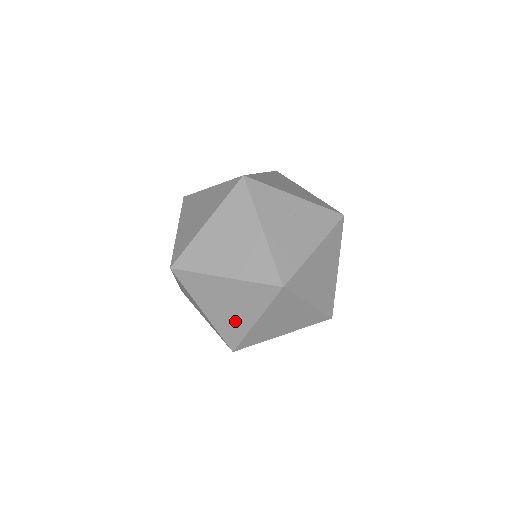
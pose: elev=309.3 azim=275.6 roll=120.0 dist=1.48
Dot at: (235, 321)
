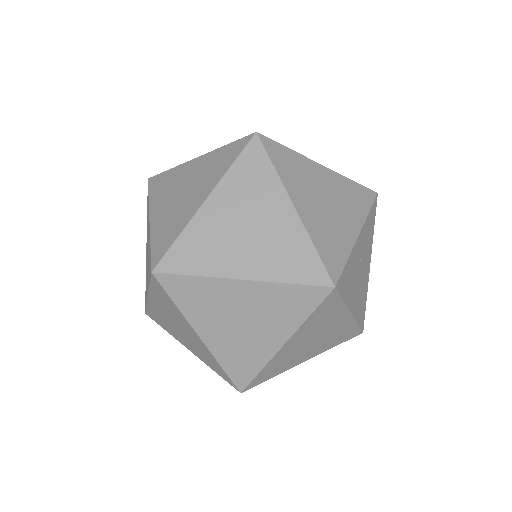
Dot at: (180, 213)
